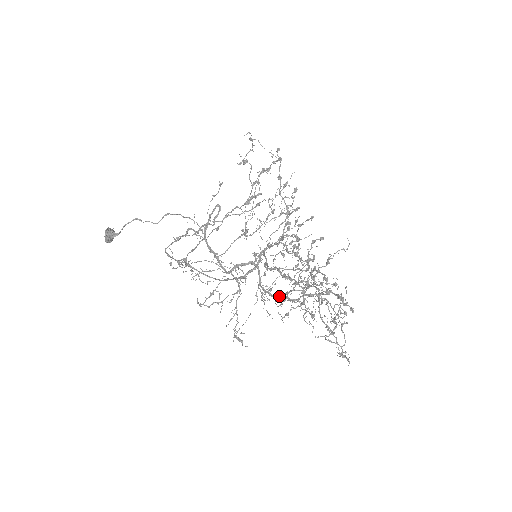
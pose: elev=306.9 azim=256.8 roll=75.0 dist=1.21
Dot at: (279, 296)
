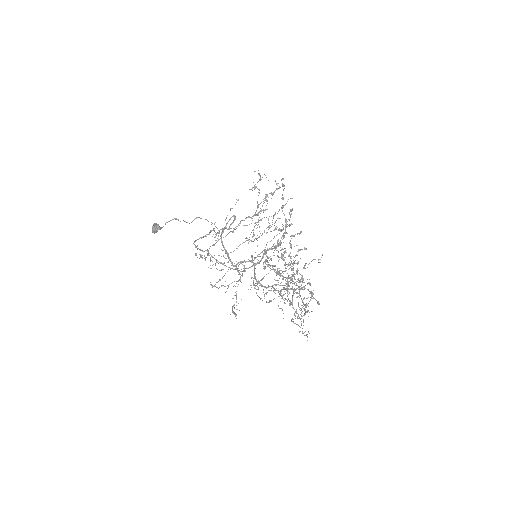
Dot at: (268, 287)
